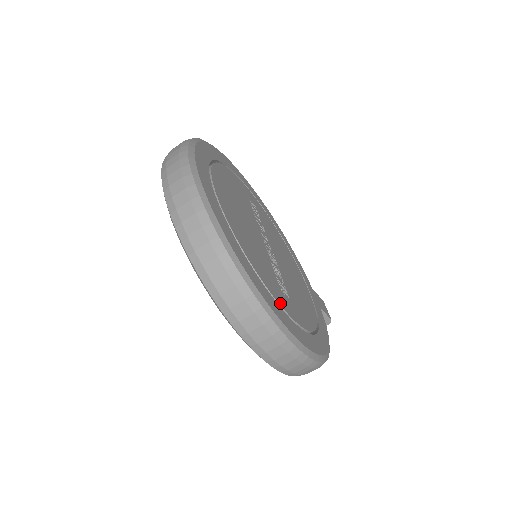
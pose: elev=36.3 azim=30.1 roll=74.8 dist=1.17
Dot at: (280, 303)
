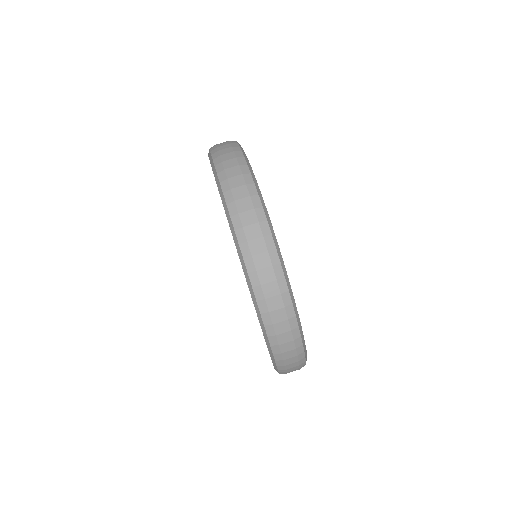
Dot at: occluded
